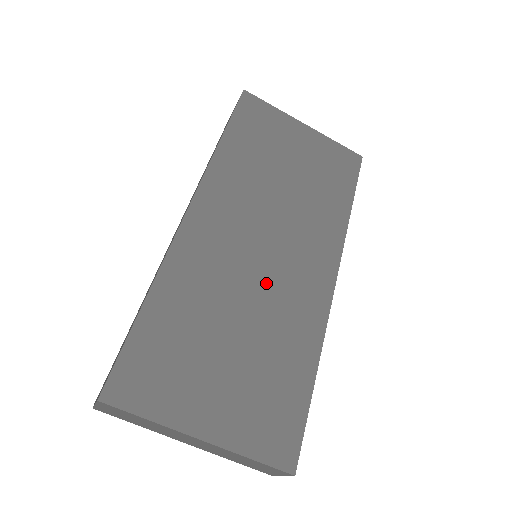
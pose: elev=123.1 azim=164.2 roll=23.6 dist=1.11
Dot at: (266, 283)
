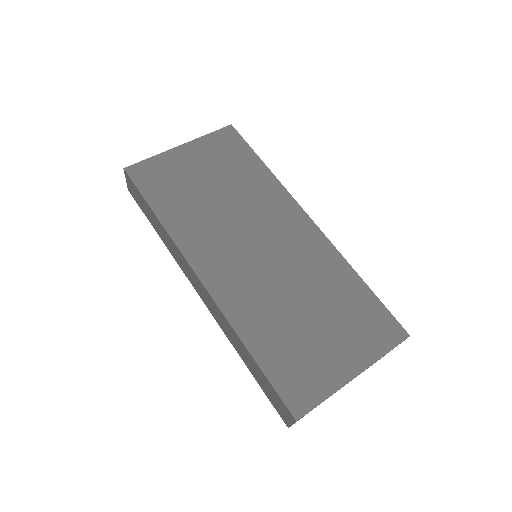
Dot at: (284, 265)
